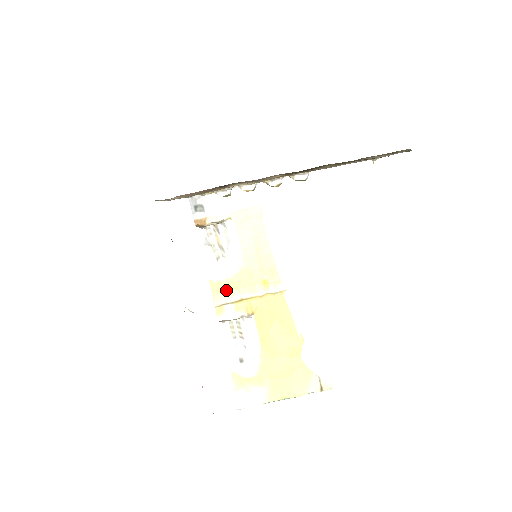
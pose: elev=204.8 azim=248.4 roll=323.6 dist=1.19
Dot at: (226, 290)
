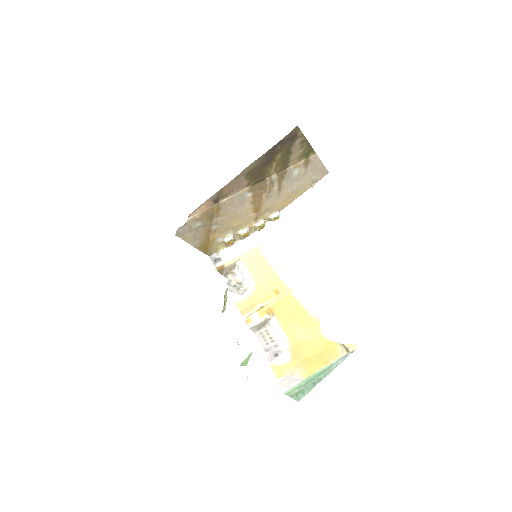
Dot at: (249, 305)
